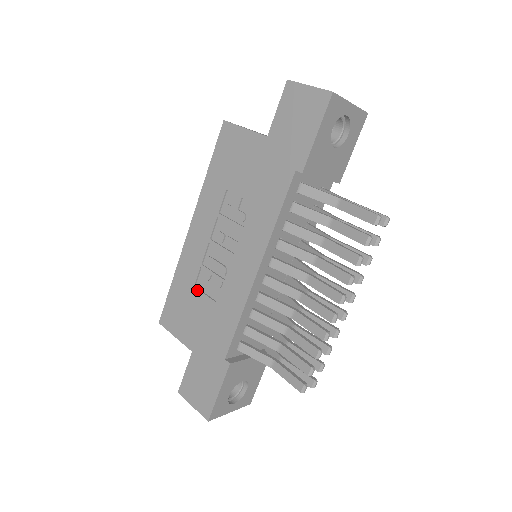
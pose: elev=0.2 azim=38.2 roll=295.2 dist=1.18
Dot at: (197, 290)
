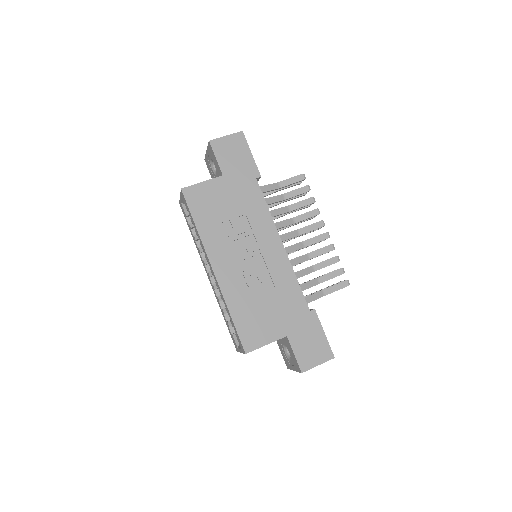
Dot at: (255, 298)
